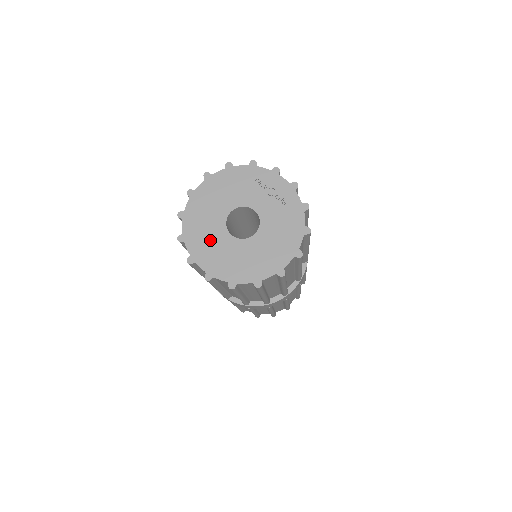
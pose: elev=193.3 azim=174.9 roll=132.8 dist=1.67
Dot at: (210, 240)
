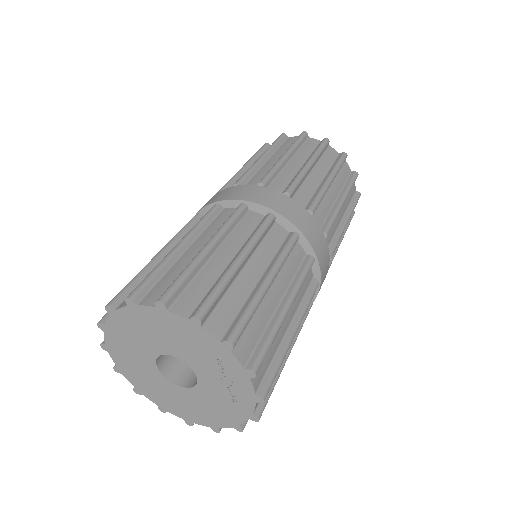
Dot at: (132, 353)
